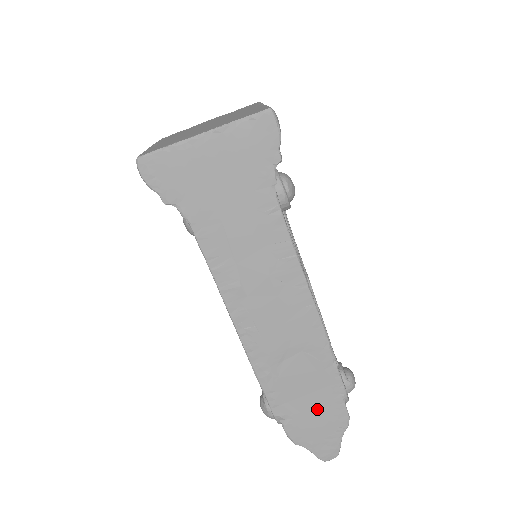
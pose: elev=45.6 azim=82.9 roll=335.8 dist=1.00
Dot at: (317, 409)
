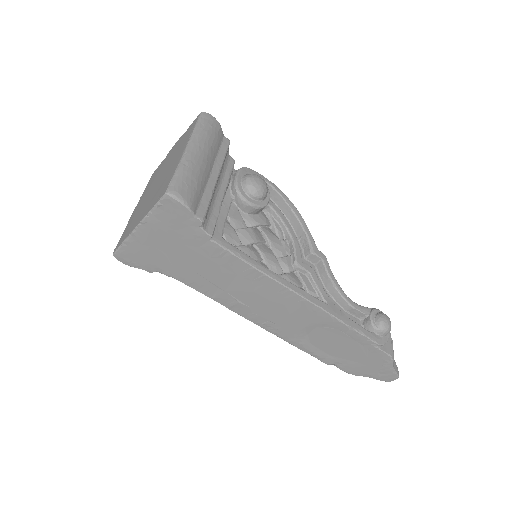
Dot at: (358, 355)
